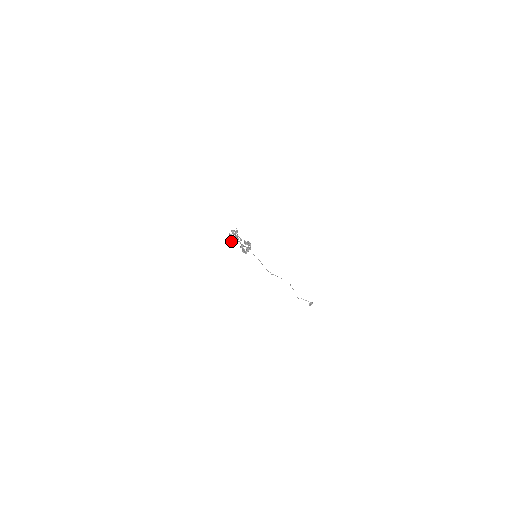
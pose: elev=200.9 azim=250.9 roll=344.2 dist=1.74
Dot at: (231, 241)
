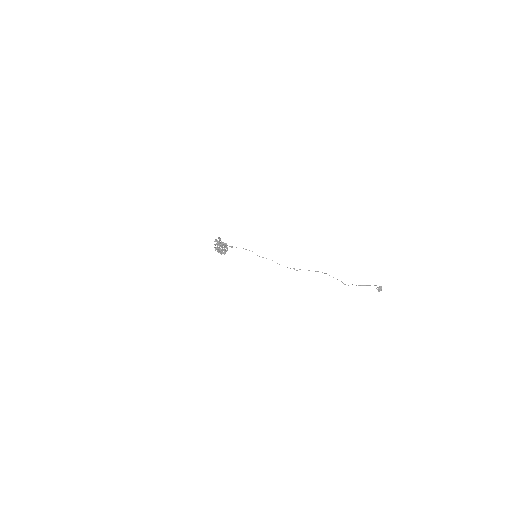
Dot at: occluded
